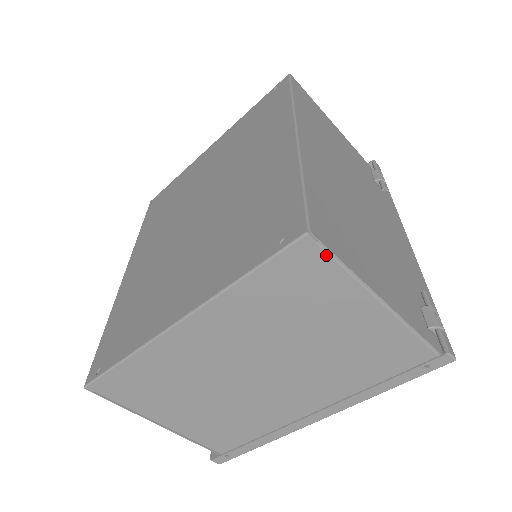
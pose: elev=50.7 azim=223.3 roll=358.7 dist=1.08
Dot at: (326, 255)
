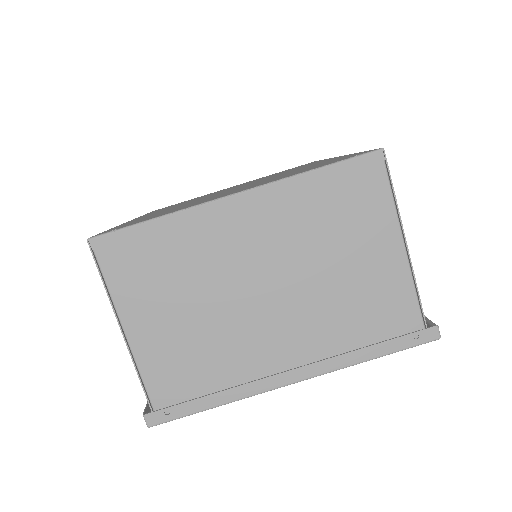
Dot at: (385, 176)
